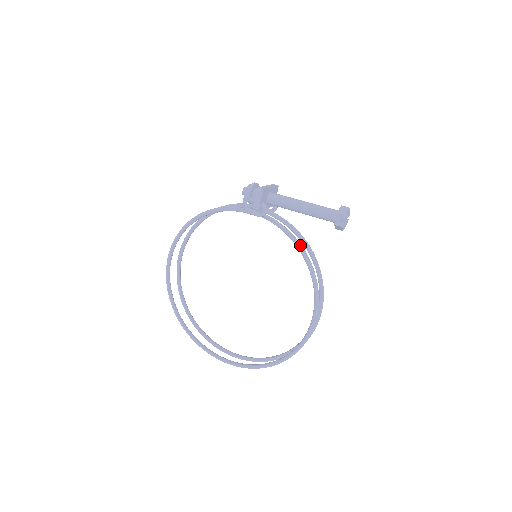
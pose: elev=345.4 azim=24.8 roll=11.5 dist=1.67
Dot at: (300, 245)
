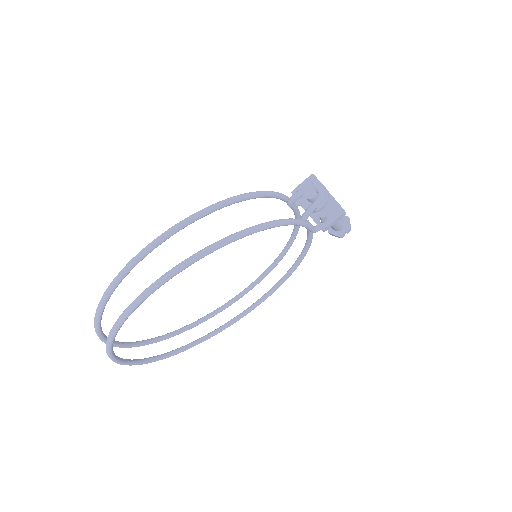
Dot at: occluded
